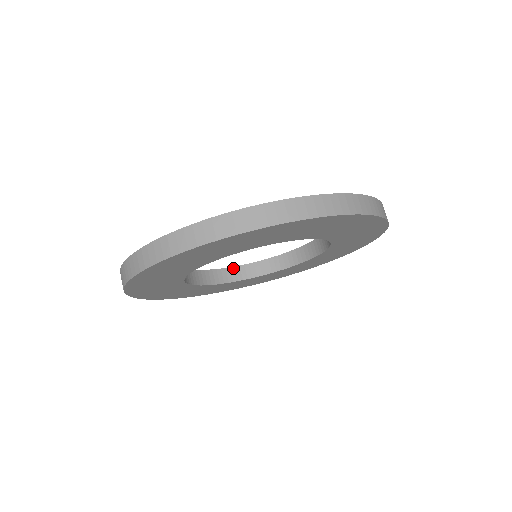
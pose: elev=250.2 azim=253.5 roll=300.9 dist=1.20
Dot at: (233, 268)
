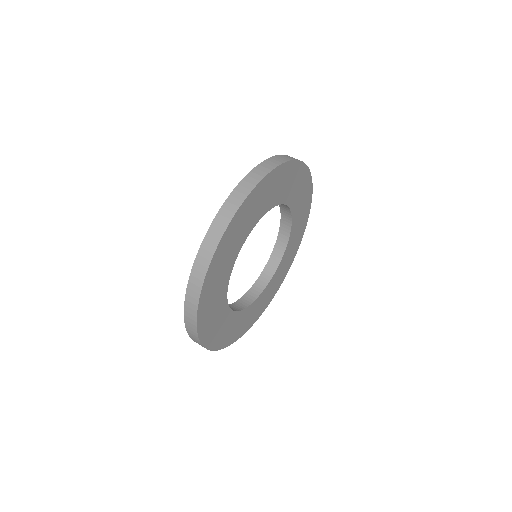
Dot at: (260, 277)
